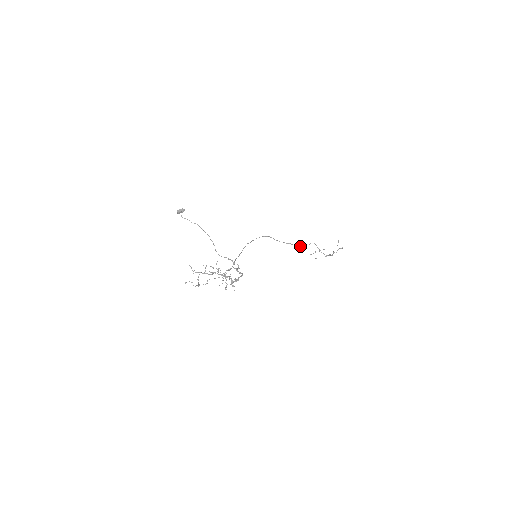
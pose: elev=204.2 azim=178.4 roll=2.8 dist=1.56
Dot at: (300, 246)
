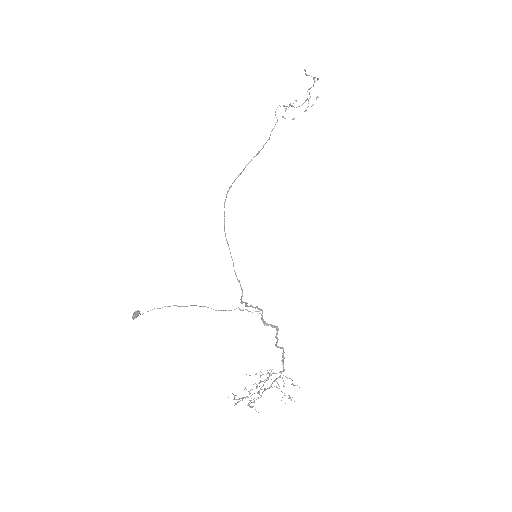
Dot at: occluded
